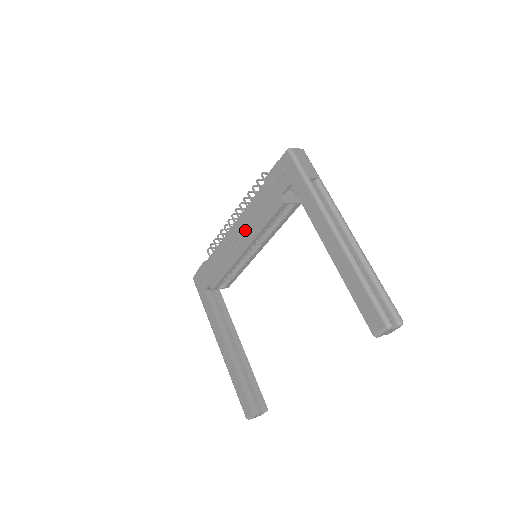
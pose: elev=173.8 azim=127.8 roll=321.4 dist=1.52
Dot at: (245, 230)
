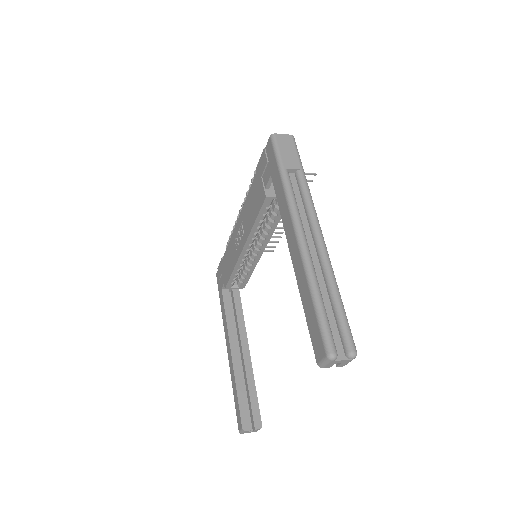
Dot at: (243, 227)
